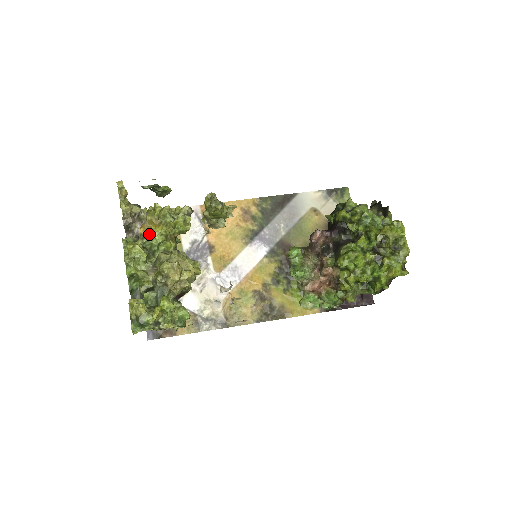
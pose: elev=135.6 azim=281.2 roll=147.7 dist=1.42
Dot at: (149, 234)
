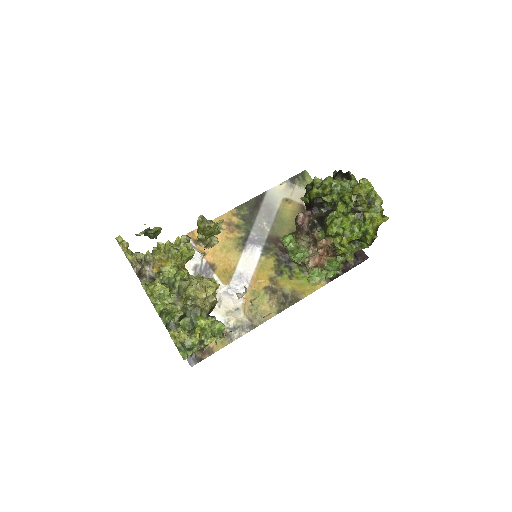
Dot at: (162, 271)
